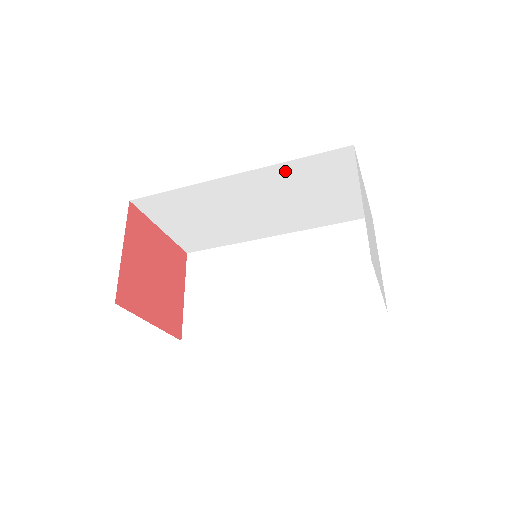
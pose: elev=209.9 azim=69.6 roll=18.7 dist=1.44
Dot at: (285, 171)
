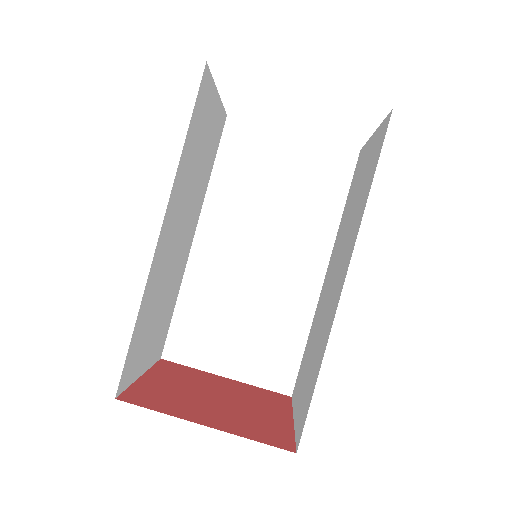
Dot at: (222, 190)
